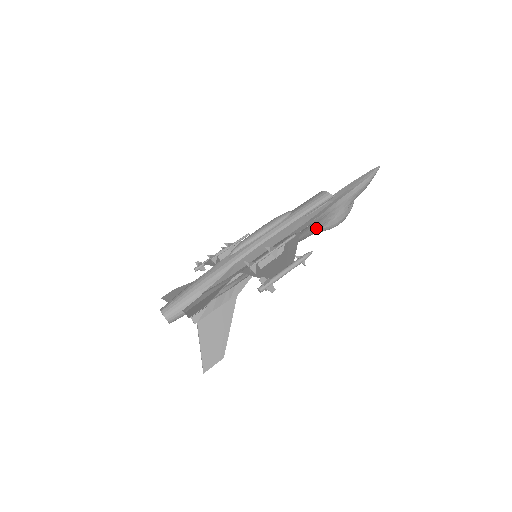
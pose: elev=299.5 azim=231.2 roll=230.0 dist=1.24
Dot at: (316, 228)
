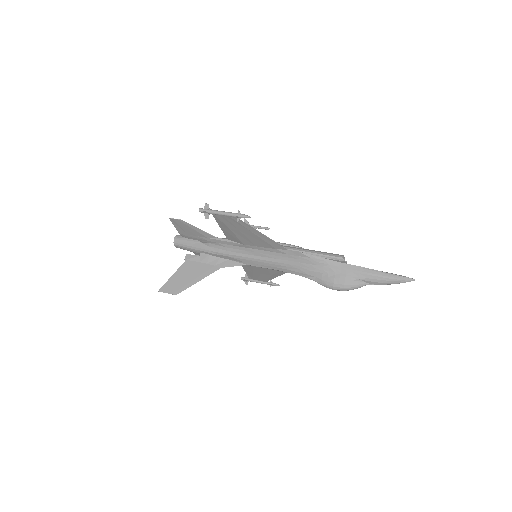
Dot at: (311, 270)
